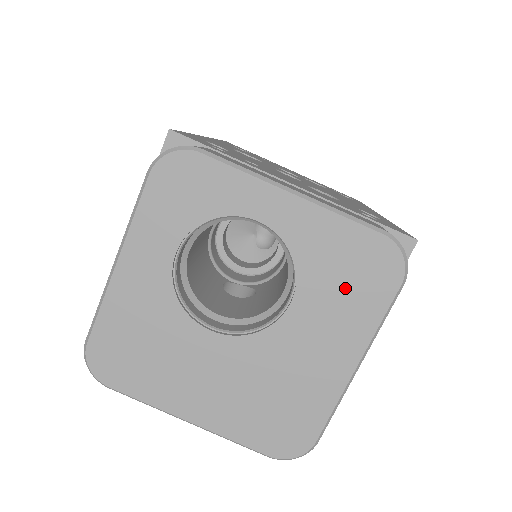
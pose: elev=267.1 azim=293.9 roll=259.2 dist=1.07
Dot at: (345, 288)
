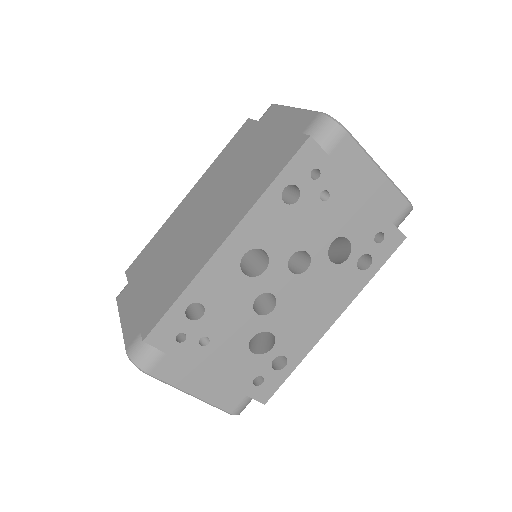
Dot at: occluded
